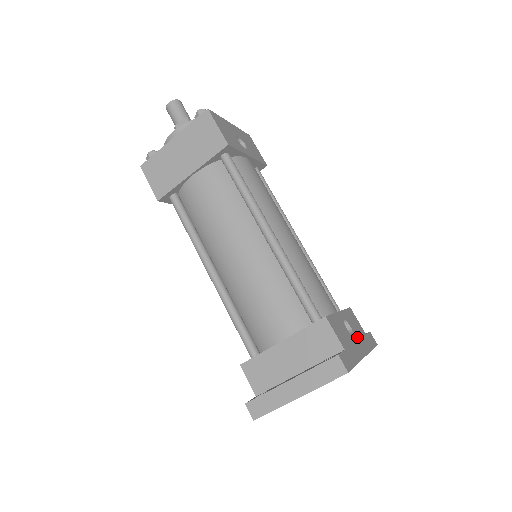
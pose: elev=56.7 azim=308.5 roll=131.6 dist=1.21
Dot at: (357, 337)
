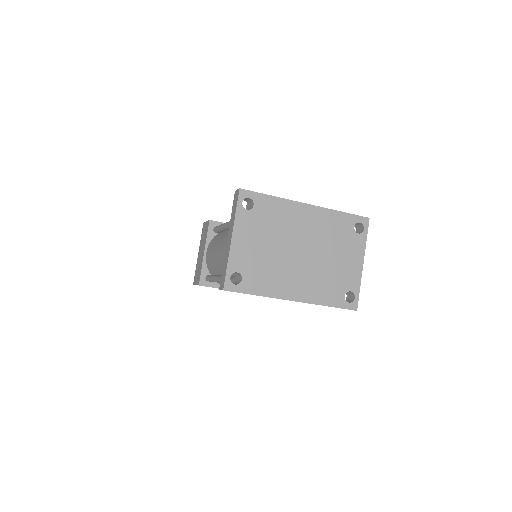
Dot at: occluded
